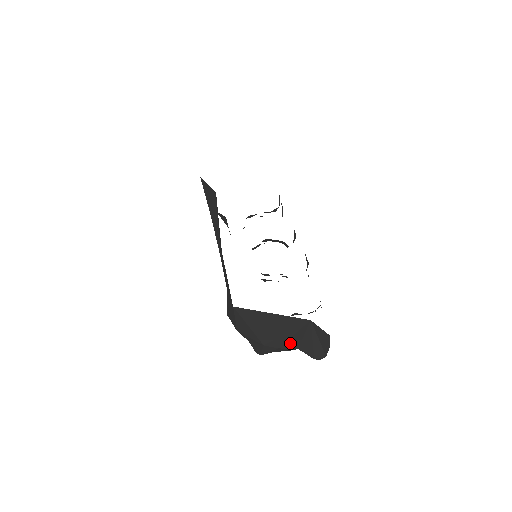
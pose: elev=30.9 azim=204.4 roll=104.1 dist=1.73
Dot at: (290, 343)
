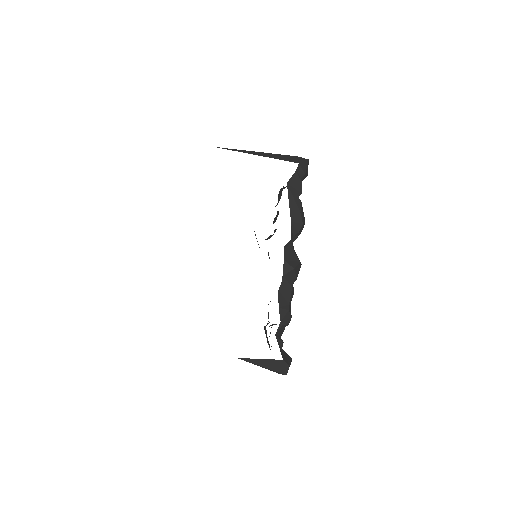
Dot at: occluded
